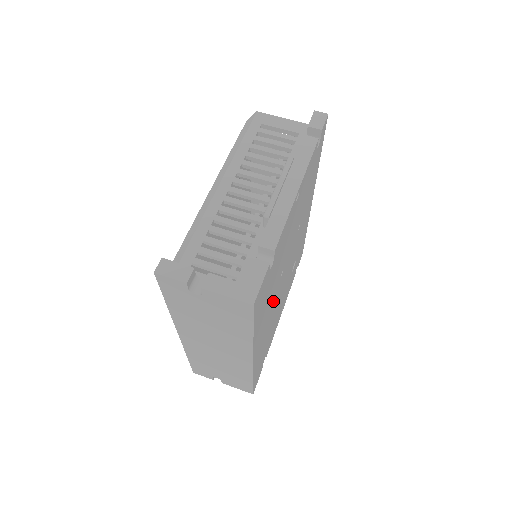
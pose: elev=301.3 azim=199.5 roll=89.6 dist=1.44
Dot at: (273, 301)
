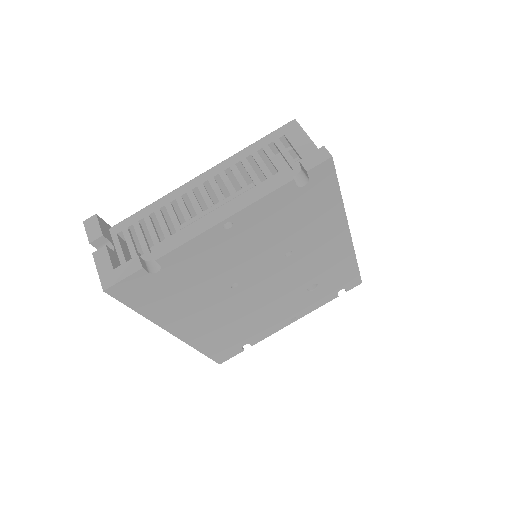
Dot at: (218, 302)
